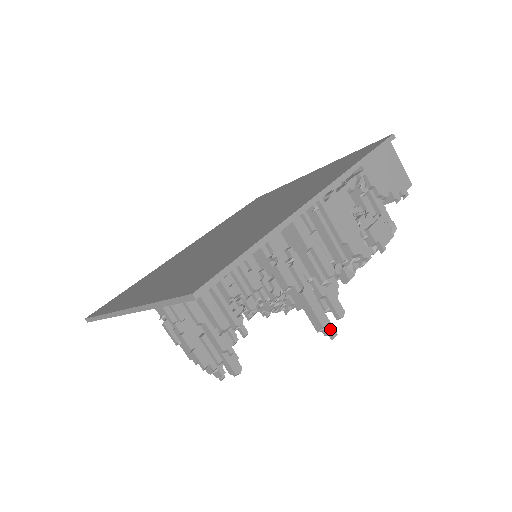
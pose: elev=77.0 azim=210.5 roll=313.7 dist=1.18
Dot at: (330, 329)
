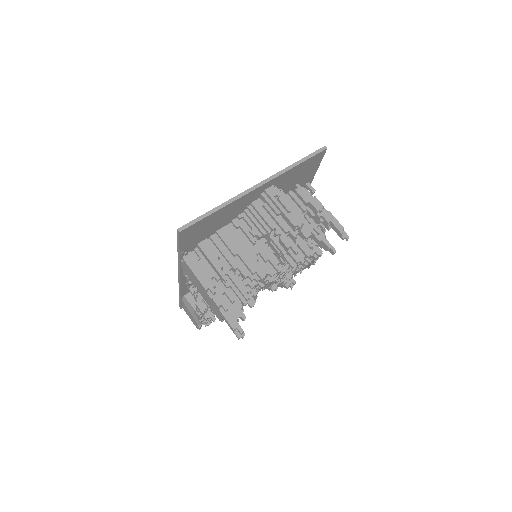
Dot at: (345, 233)
